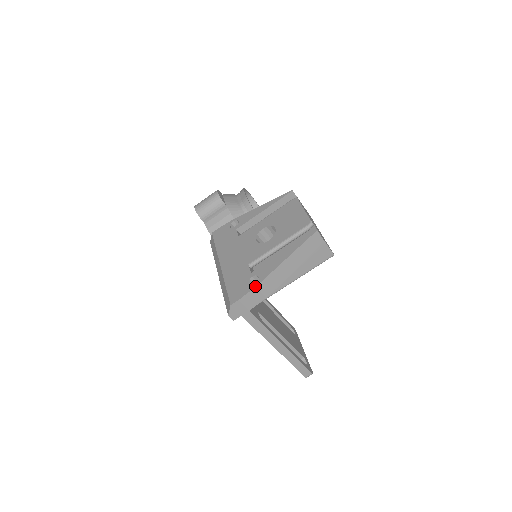
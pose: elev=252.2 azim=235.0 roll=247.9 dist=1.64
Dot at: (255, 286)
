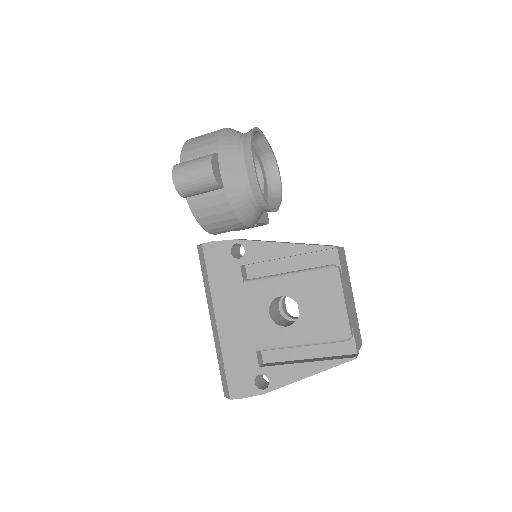
Dot at: (263, 393)
